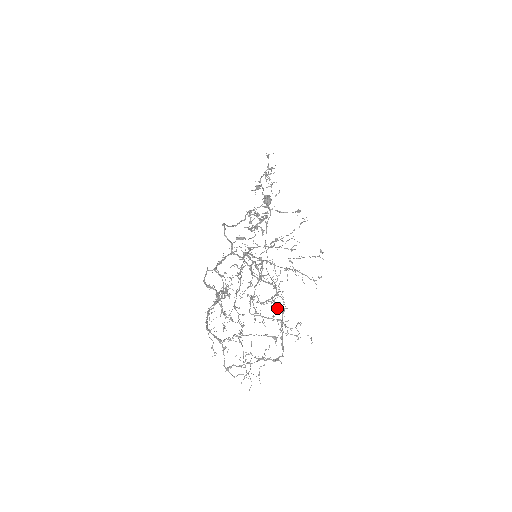
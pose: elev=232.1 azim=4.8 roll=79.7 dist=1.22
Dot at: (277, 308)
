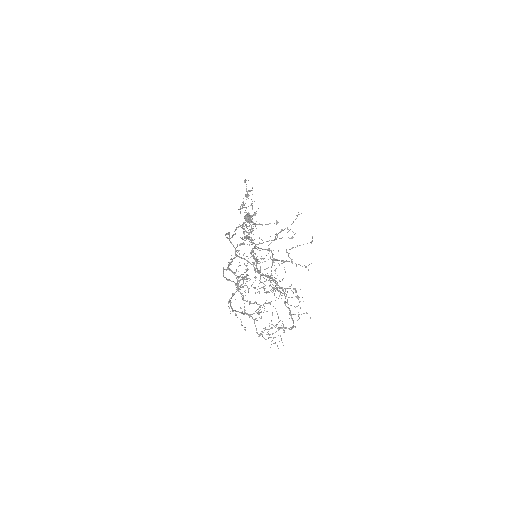
Dot at: occluded
